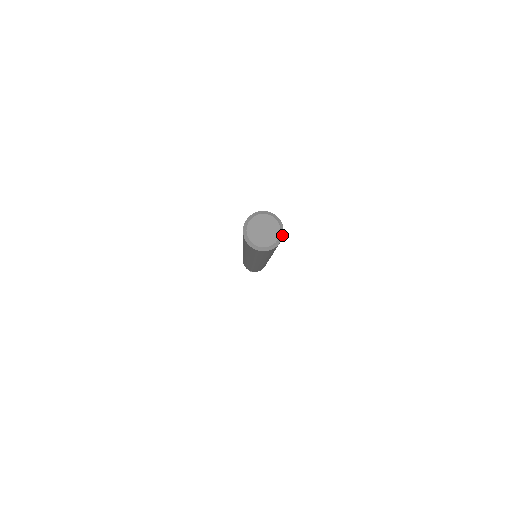
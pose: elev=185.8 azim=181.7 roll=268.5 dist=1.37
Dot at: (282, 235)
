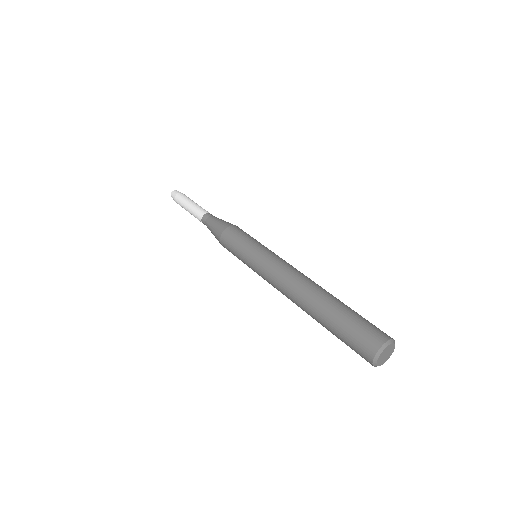
Dot at: (393, 349)
